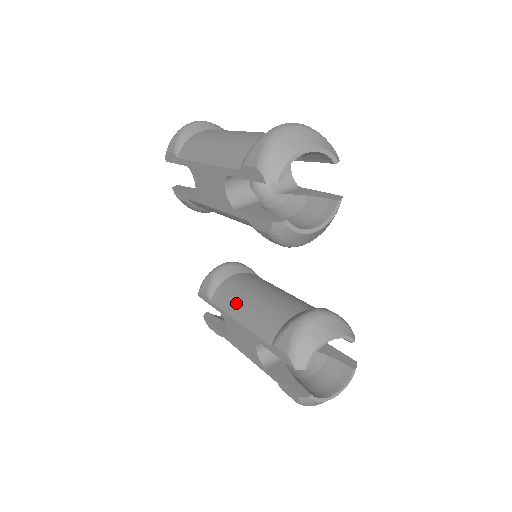
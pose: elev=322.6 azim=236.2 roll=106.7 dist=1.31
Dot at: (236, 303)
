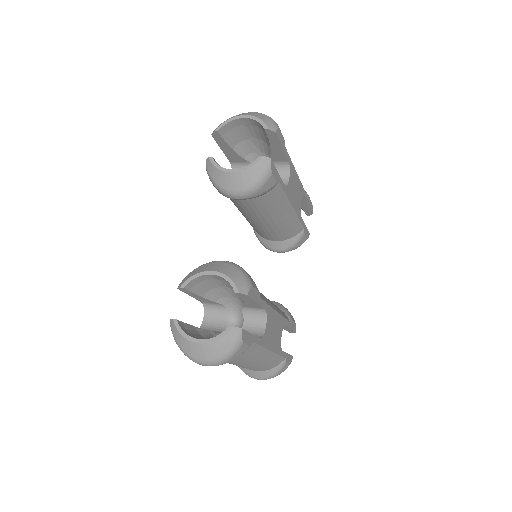
Dot at: occluded
